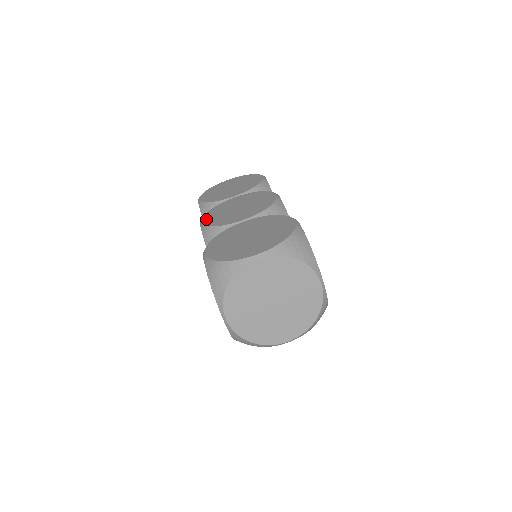
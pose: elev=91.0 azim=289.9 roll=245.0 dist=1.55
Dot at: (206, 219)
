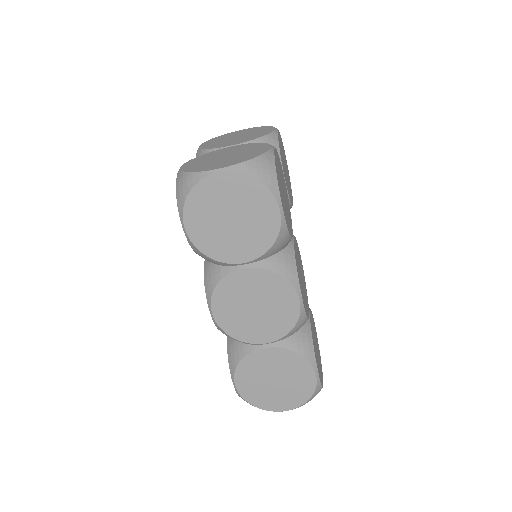
Dot at: (218, 314)
